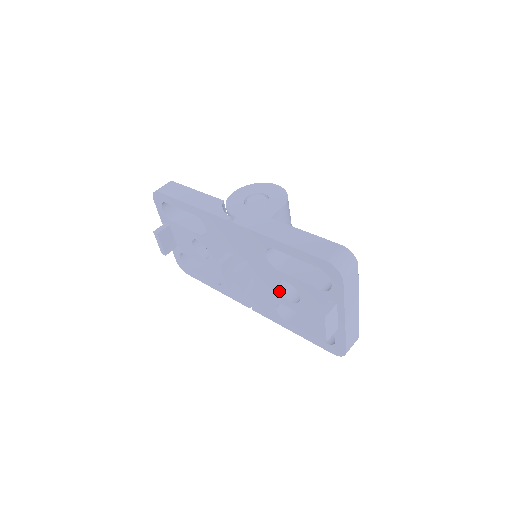
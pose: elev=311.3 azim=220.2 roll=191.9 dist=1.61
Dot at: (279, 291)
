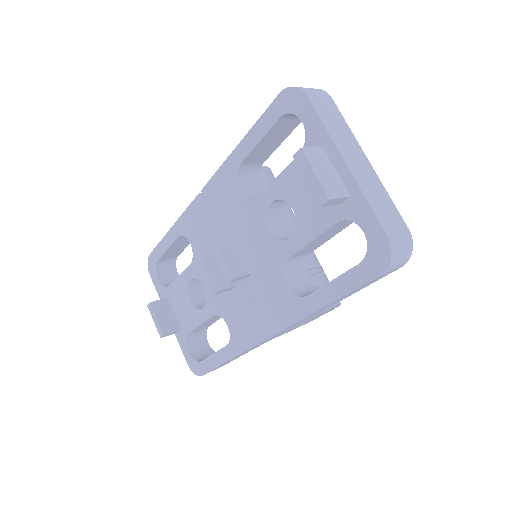
Dot at: (273, 237)
